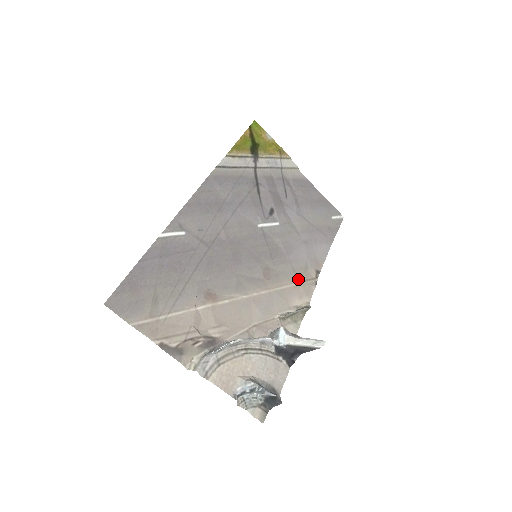
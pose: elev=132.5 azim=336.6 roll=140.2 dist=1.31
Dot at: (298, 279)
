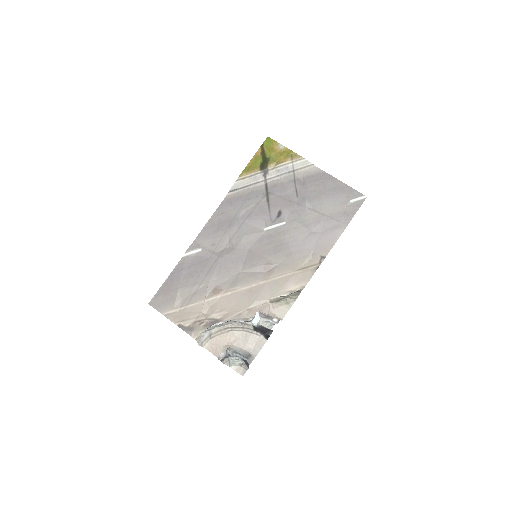
Dot at: (299, 267)
